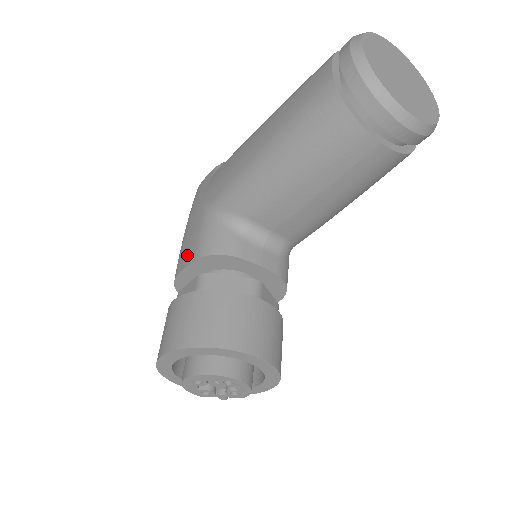
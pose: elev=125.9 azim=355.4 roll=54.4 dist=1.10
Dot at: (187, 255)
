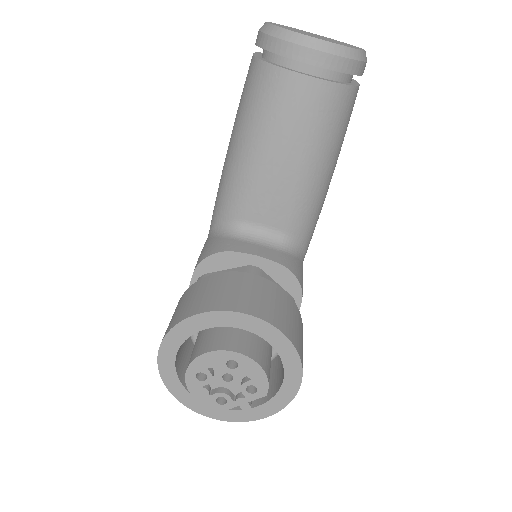
Dot at: occluded
